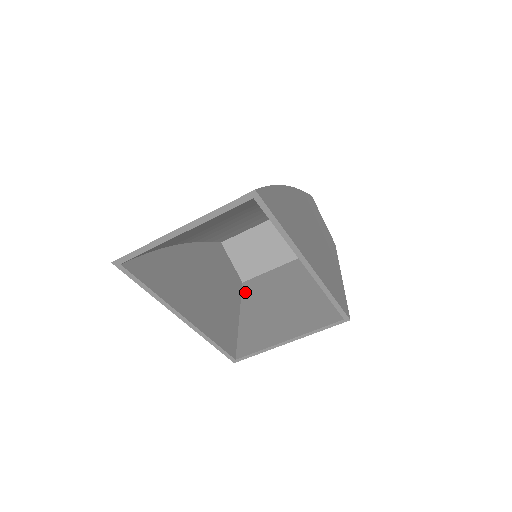
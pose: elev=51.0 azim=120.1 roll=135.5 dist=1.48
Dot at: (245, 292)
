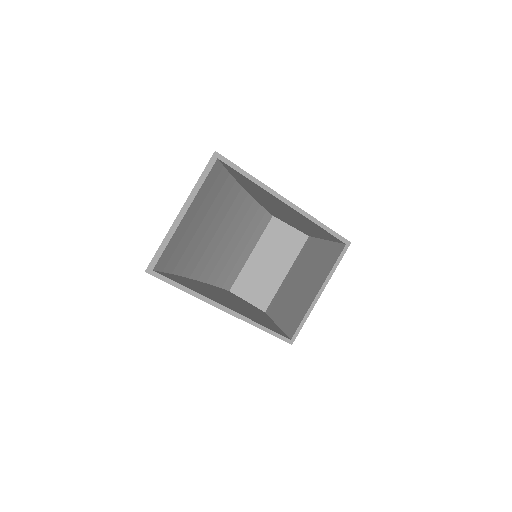
Dot at: (270, 313)
